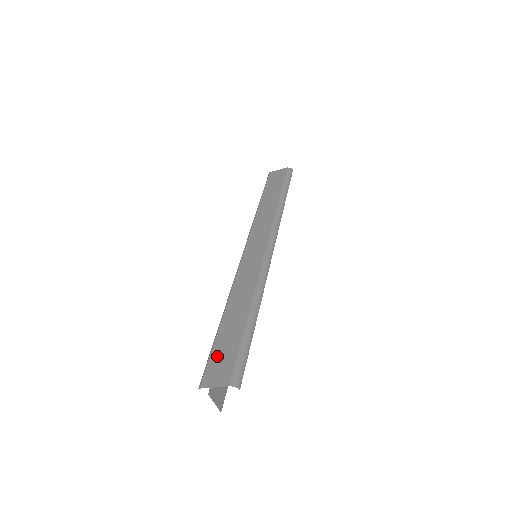
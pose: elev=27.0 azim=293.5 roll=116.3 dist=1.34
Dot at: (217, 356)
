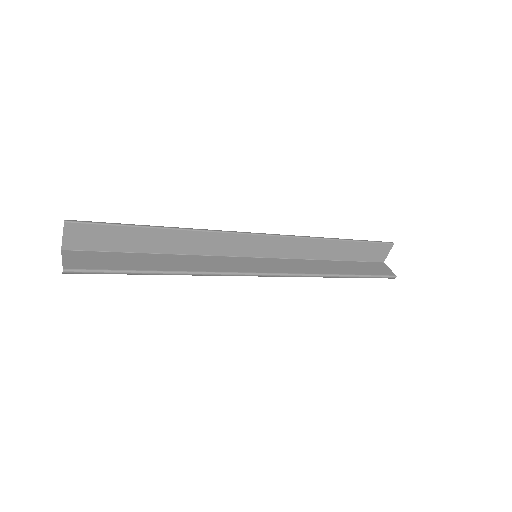
Dot at: occluded
